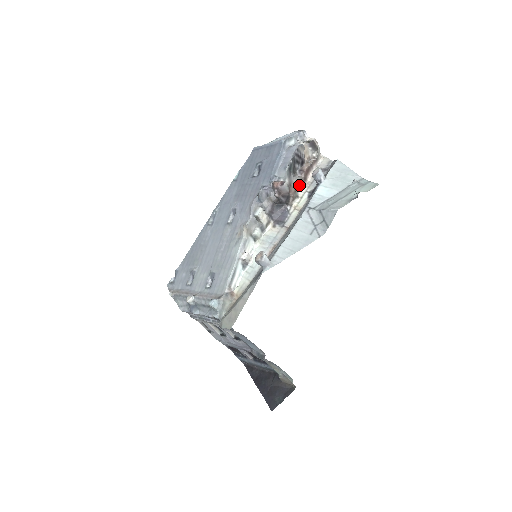
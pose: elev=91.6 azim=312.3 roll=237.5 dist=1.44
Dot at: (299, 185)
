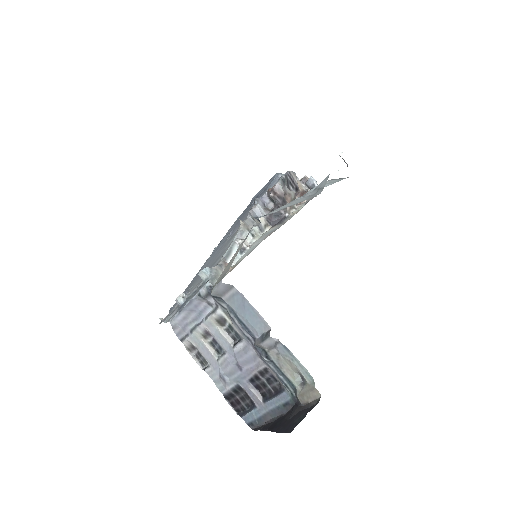
Dot at: occluded
